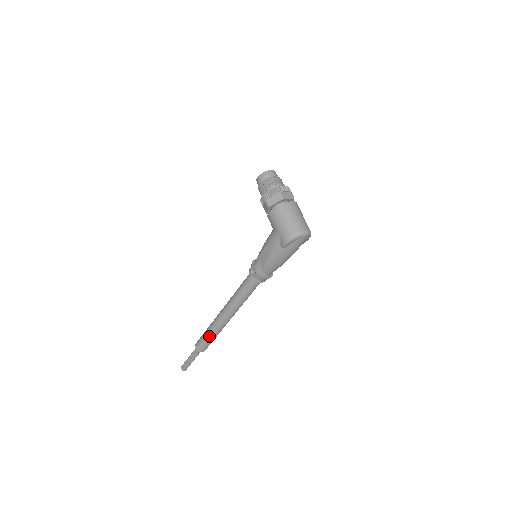
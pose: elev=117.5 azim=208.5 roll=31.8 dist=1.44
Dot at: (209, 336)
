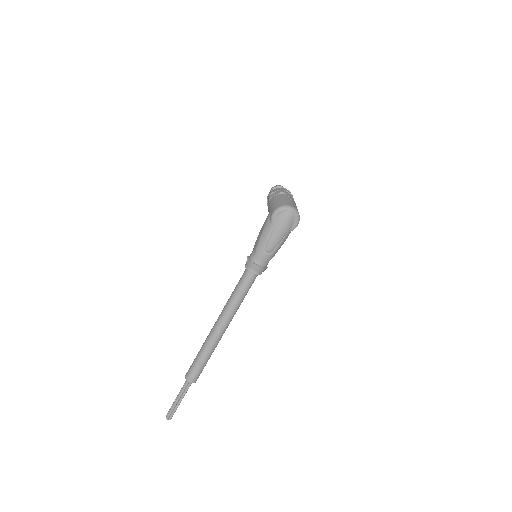
Dot at: (199, 355)
